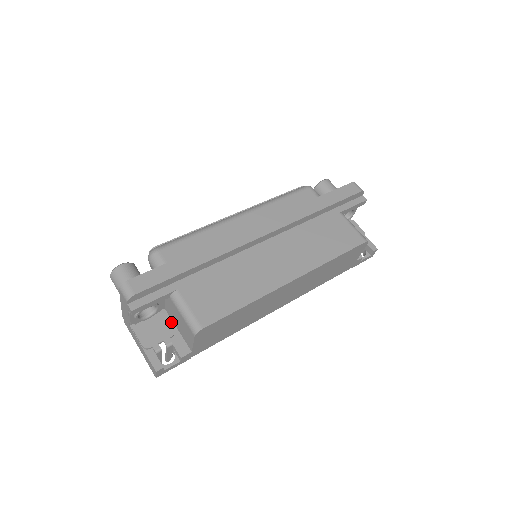
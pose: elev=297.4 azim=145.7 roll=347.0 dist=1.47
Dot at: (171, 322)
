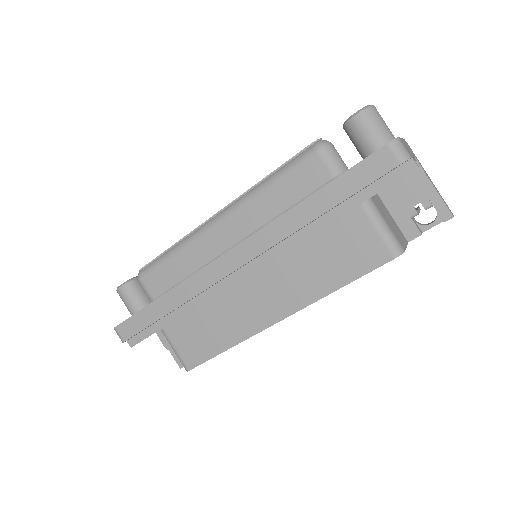
Dot at: occluded
